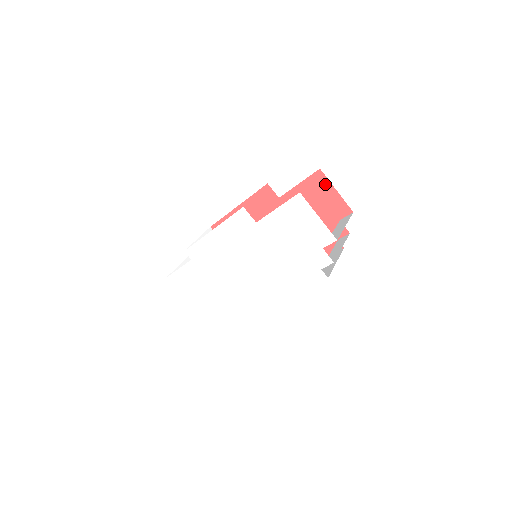
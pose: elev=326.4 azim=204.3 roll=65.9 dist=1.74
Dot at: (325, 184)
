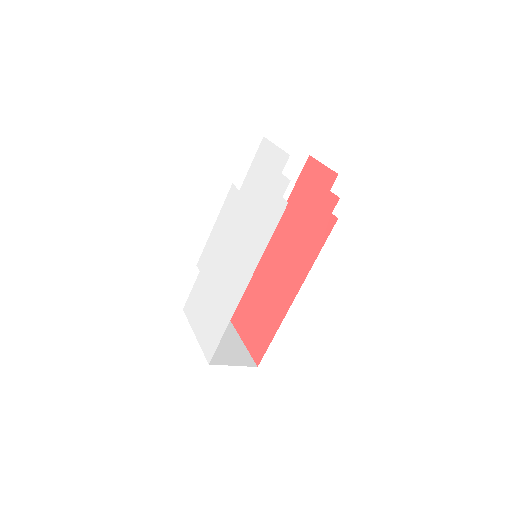
Dot at: (314, 165)
